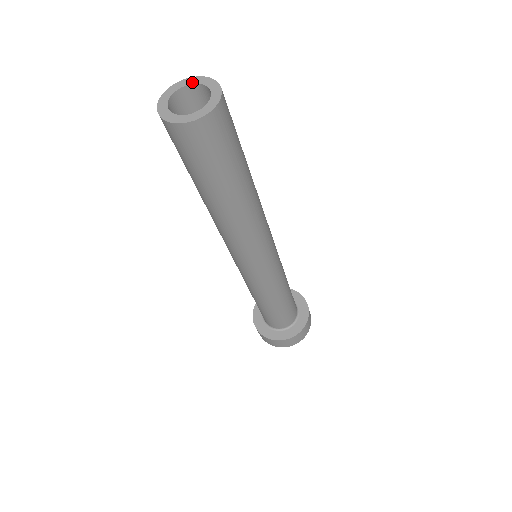
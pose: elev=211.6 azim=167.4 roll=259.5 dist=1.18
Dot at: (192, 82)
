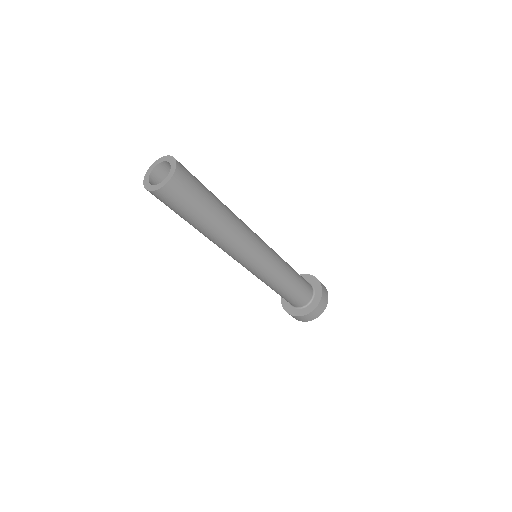
Dot at: (167, 160)
